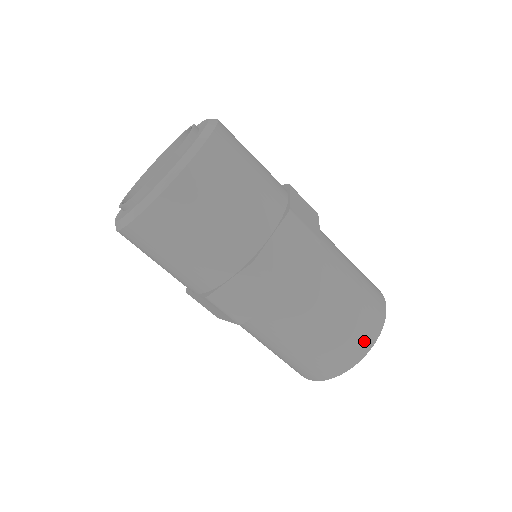
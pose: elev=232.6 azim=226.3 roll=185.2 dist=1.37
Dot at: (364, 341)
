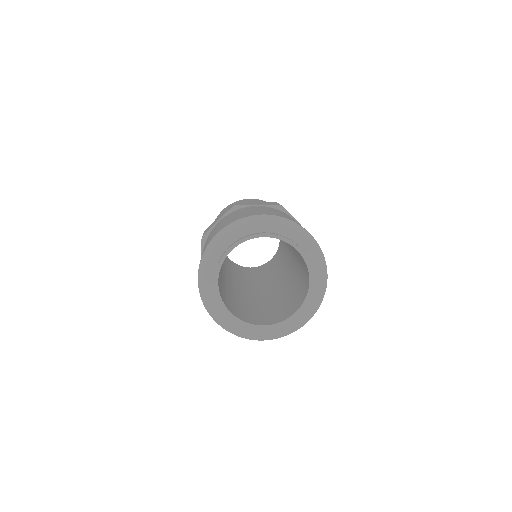
Dot at: occluded
